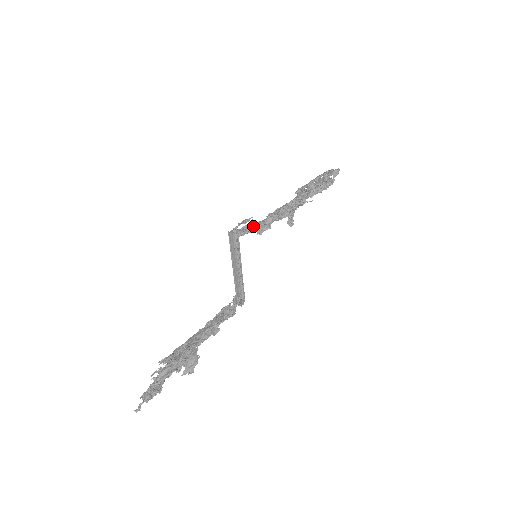
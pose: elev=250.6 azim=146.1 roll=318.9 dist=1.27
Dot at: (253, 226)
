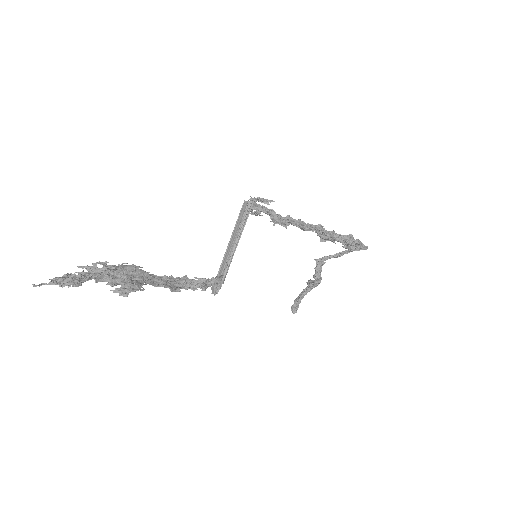
Dot at: (270, 210)
